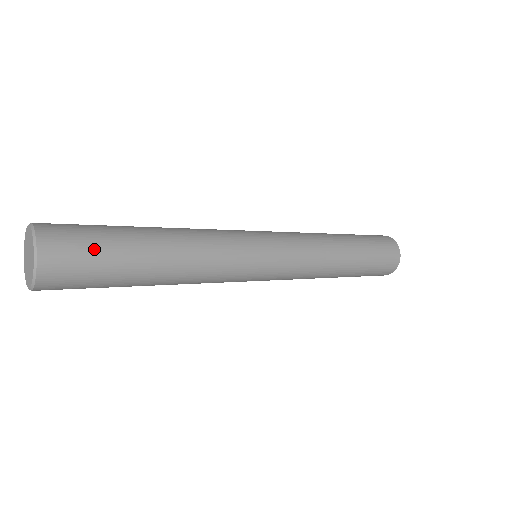
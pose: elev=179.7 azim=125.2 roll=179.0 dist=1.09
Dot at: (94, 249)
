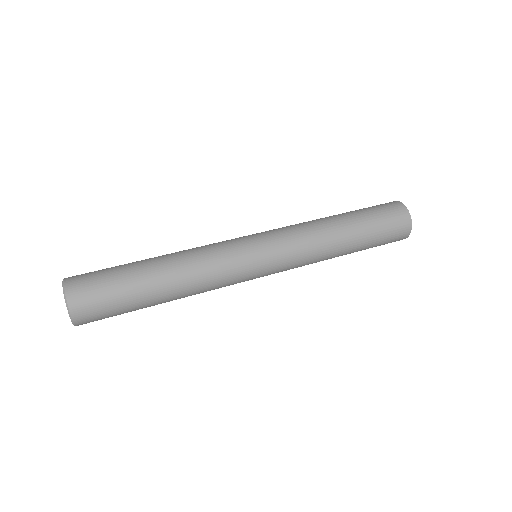
Dot at: (111, 302)
